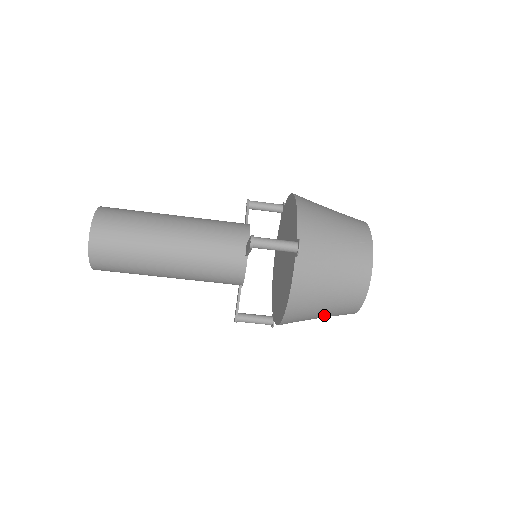
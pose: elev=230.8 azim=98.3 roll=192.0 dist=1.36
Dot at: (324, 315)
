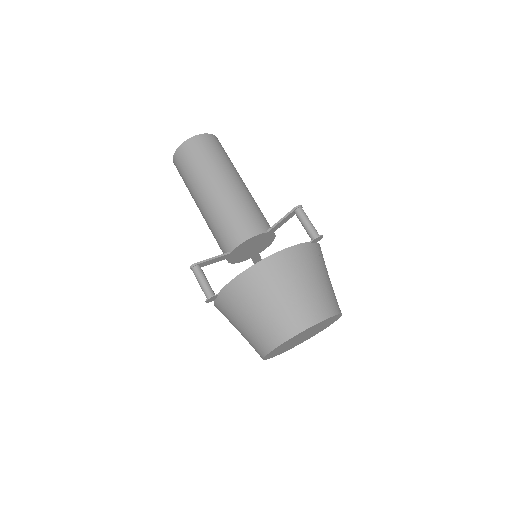
Dot at: (272, 307)
